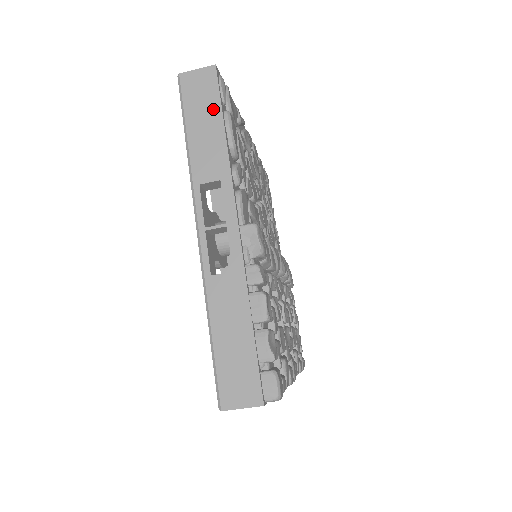
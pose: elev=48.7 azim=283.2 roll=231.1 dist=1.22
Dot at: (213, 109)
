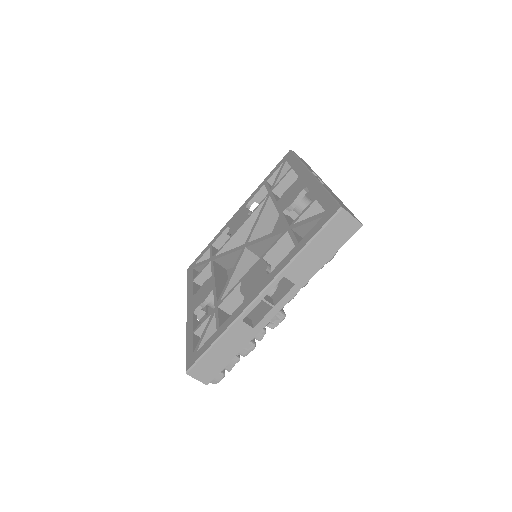
Dot at: (334, 247)
